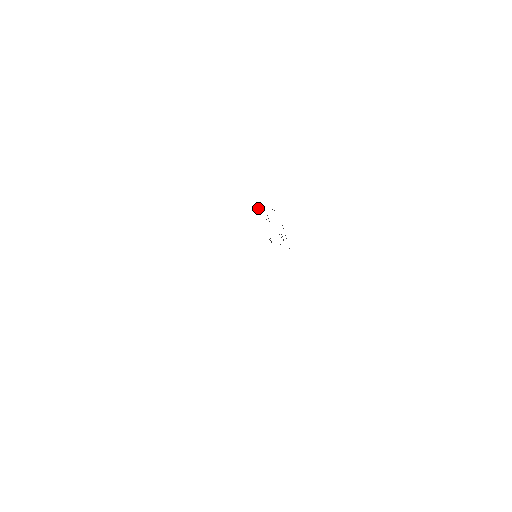
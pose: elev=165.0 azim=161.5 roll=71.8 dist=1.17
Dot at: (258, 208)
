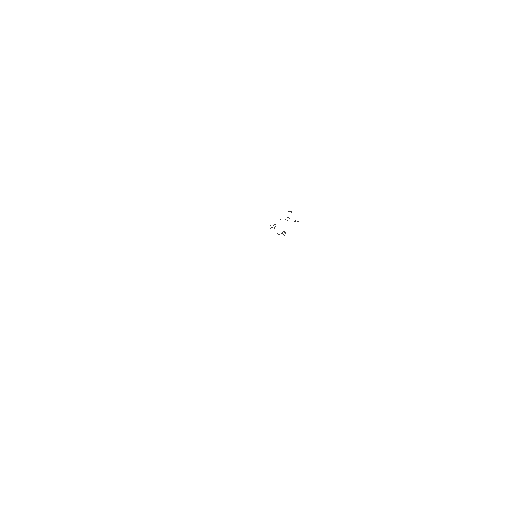
Dot at: (289, 211)
